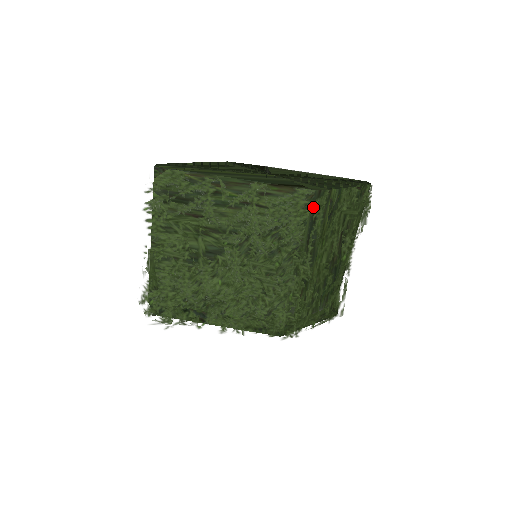
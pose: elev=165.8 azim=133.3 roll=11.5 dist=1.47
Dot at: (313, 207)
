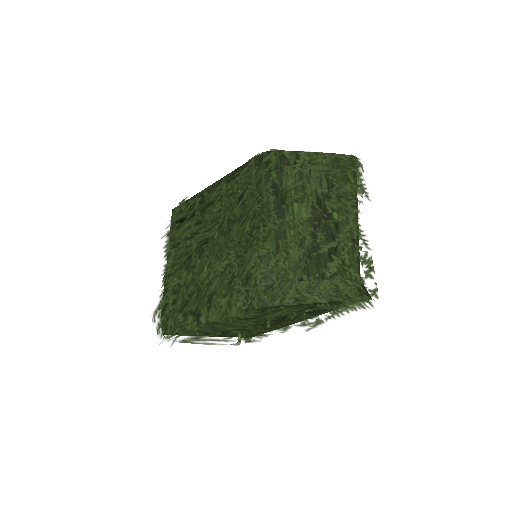
Dot at: (261, 162)
